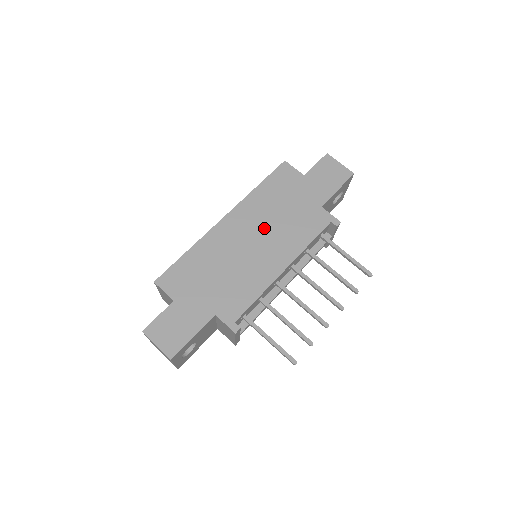
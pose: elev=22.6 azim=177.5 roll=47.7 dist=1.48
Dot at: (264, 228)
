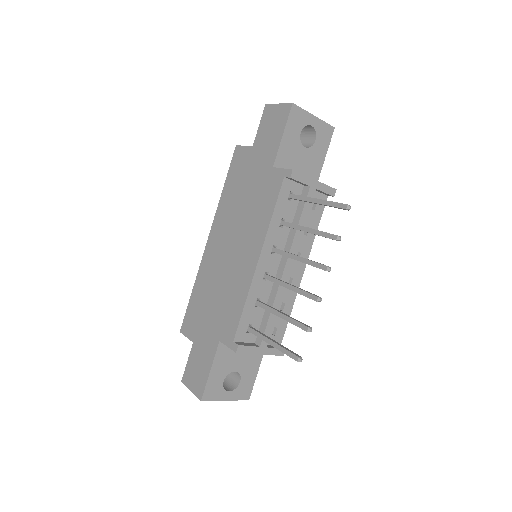
Dot at: (235, 228)
